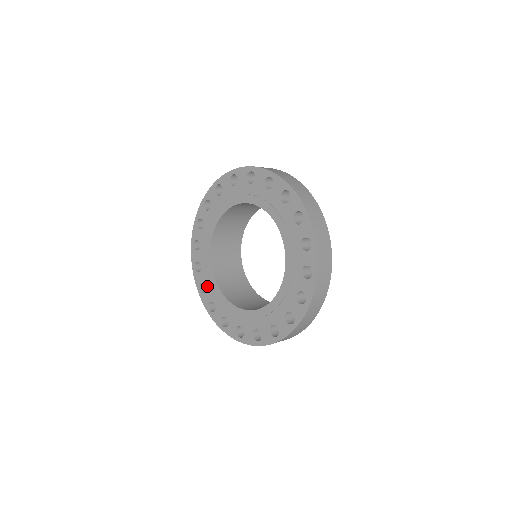
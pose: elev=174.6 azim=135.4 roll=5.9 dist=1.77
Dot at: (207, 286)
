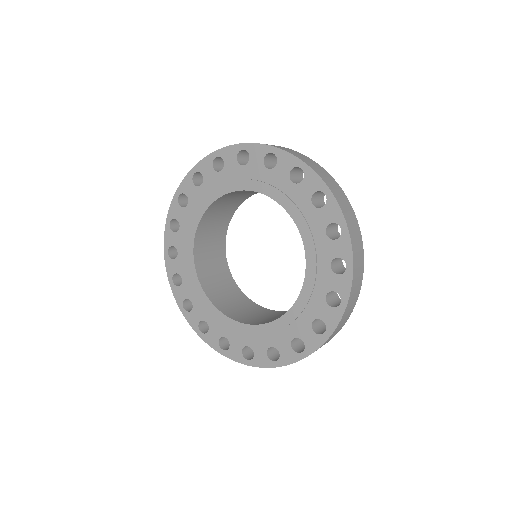
Dot at: (227, 336)
